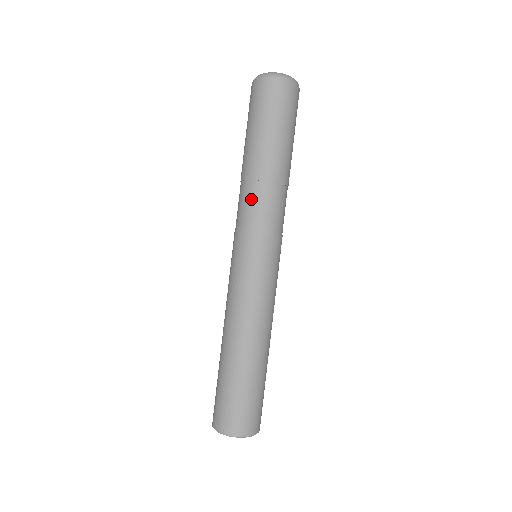
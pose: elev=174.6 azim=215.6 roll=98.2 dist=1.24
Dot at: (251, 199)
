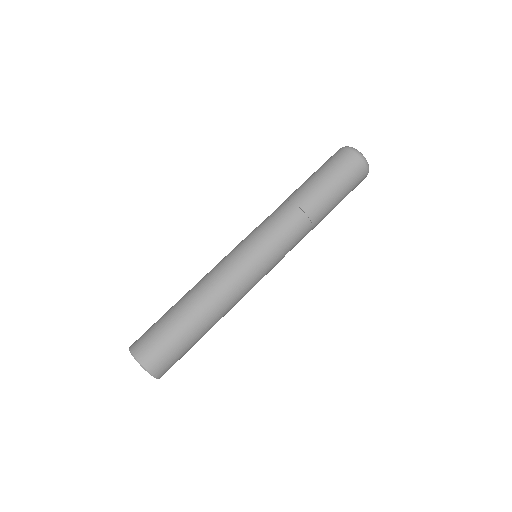
Dot at: (279, 211)
